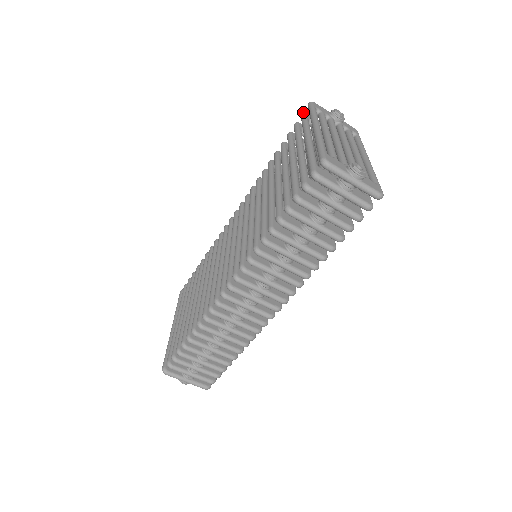
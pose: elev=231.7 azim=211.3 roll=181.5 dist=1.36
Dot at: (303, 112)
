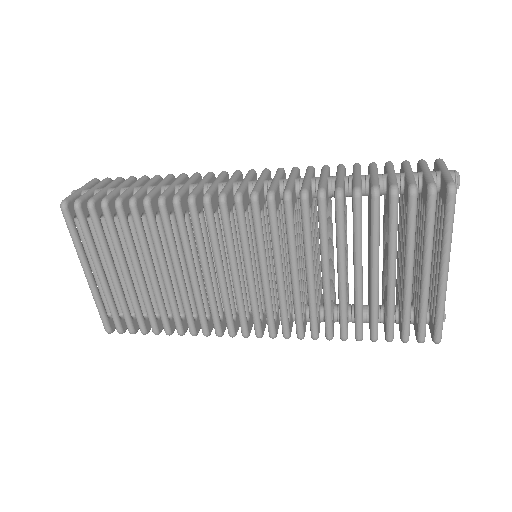
Dot at: (436, 194)
